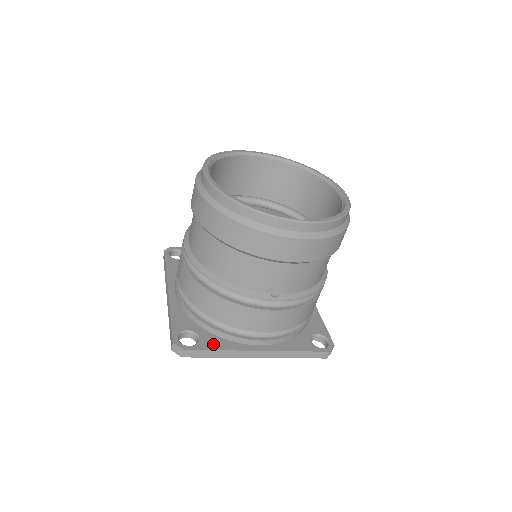
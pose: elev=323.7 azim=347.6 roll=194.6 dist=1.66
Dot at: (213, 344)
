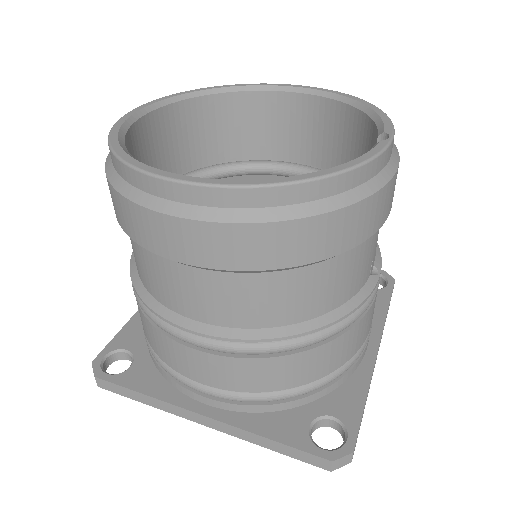
Dot at: (351, 403)
